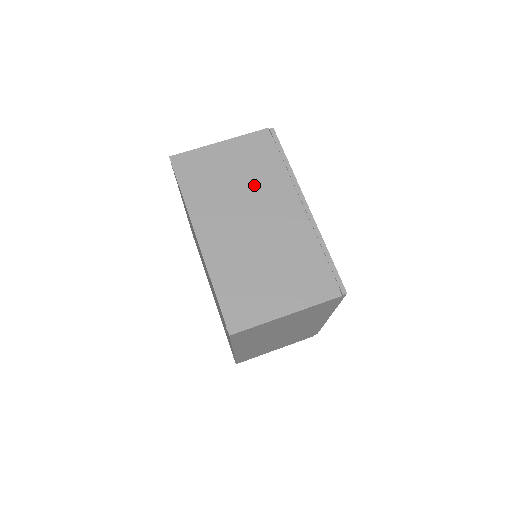
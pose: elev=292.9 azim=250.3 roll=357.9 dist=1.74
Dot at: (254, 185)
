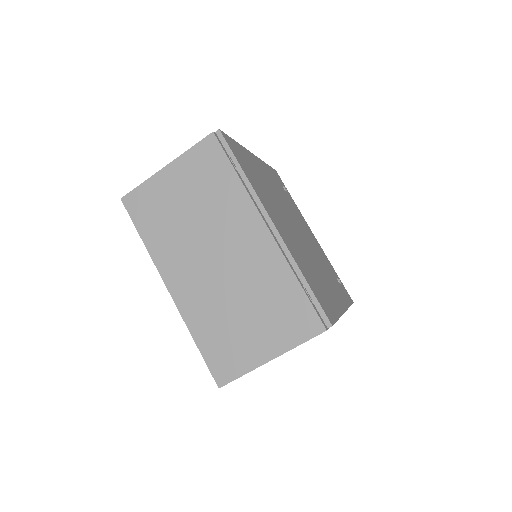
Dot at: occluded
